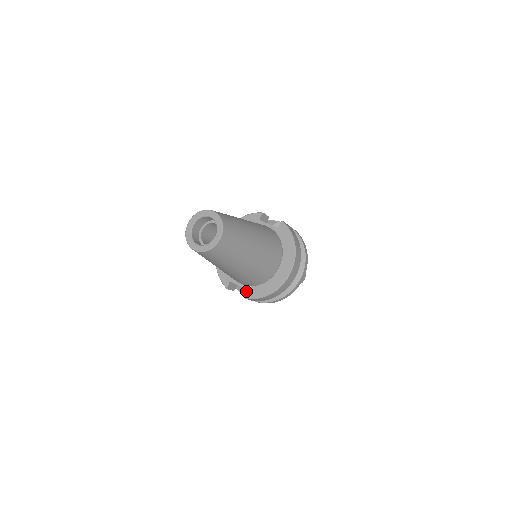
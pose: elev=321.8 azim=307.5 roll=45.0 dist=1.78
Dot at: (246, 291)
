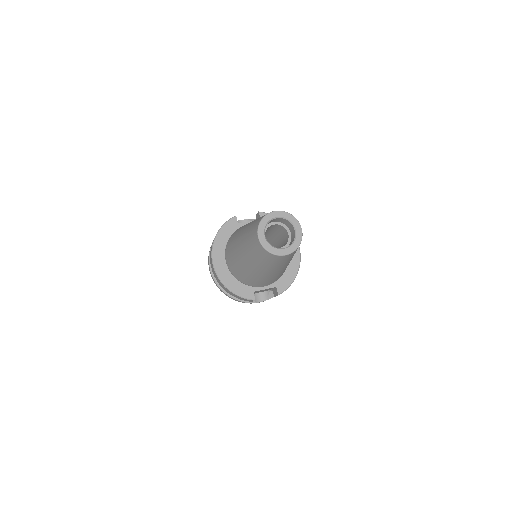
Dot at: occluded
